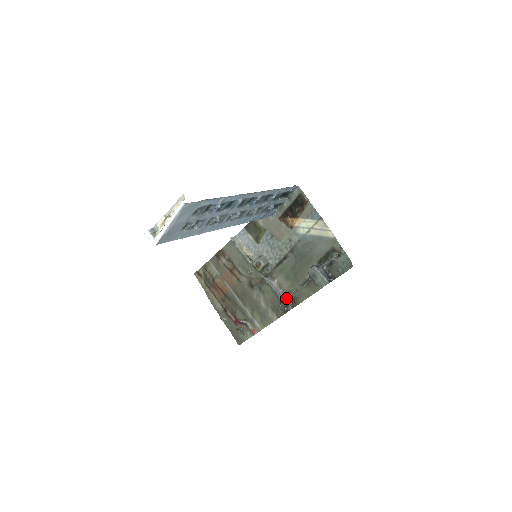
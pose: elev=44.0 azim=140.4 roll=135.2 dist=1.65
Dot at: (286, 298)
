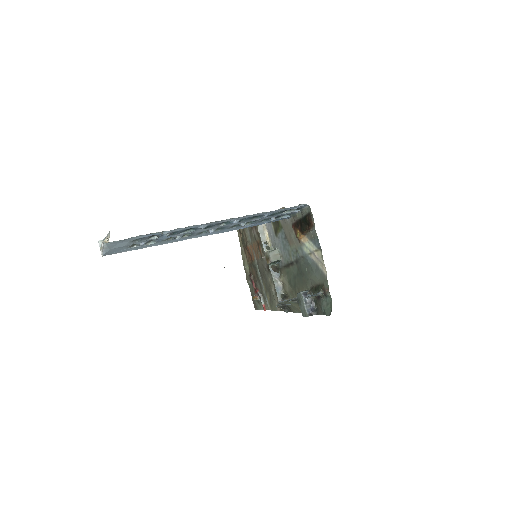
Dot at: (281, 302)
